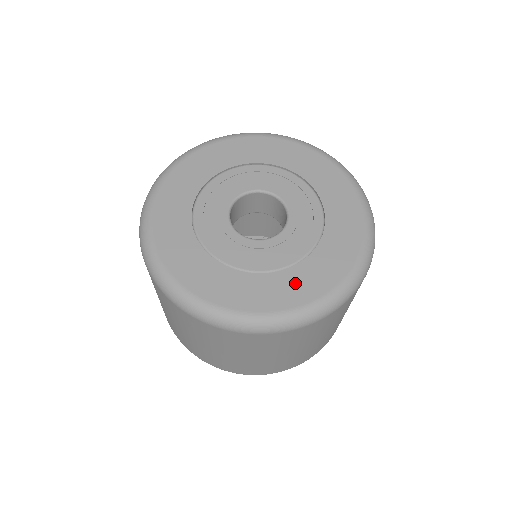
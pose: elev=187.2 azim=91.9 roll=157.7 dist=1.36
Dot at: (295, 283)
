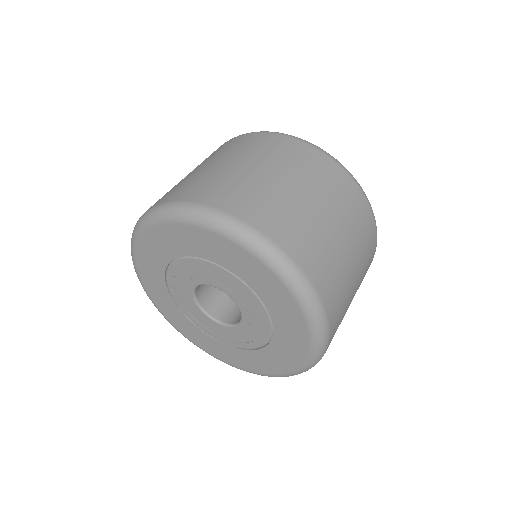
Dot at: (246, 359)
